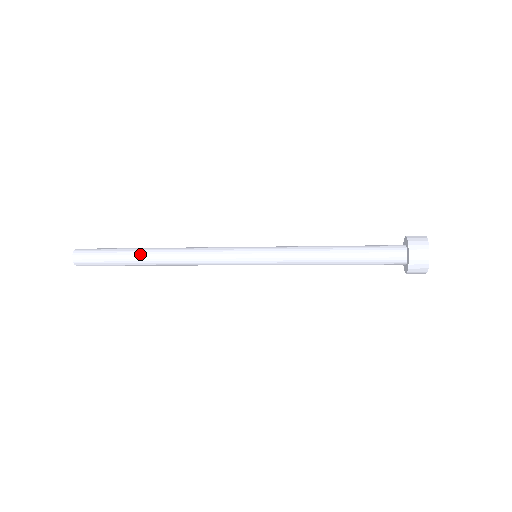
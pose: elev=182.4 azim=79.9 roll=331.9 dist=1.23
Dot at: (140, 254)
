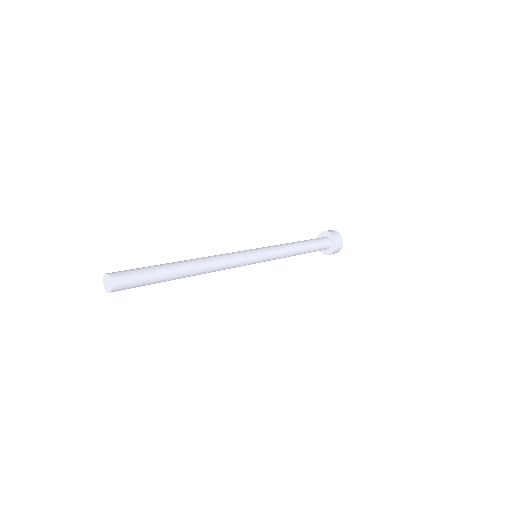
Dot at: (180, 275)
